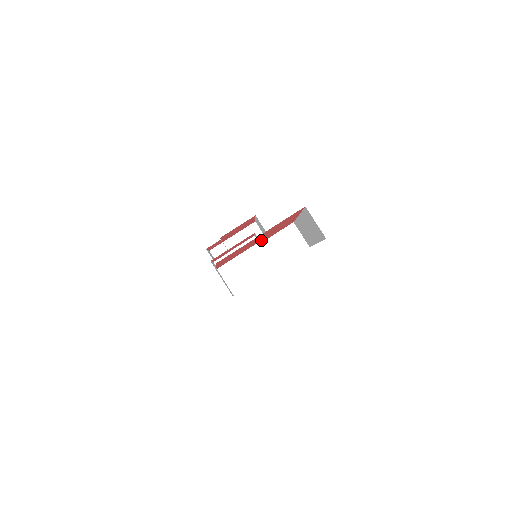
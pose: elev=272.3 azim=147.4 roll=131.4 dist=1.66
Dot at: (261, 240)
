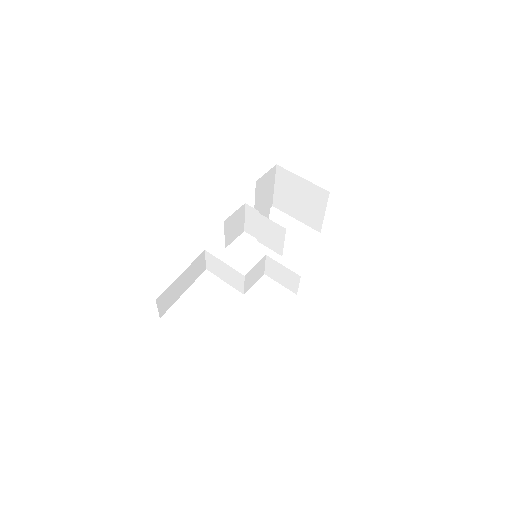
Dot at: (246, 275)
